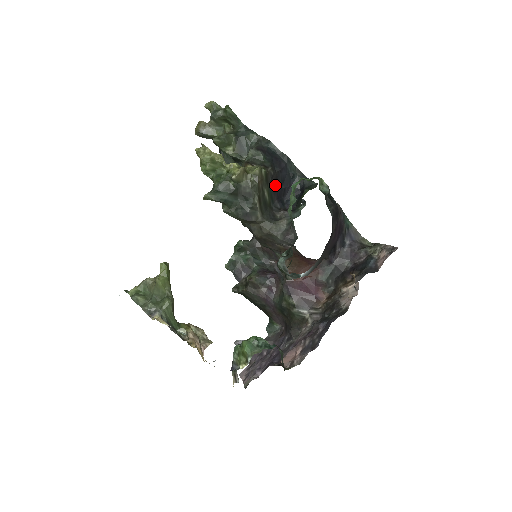
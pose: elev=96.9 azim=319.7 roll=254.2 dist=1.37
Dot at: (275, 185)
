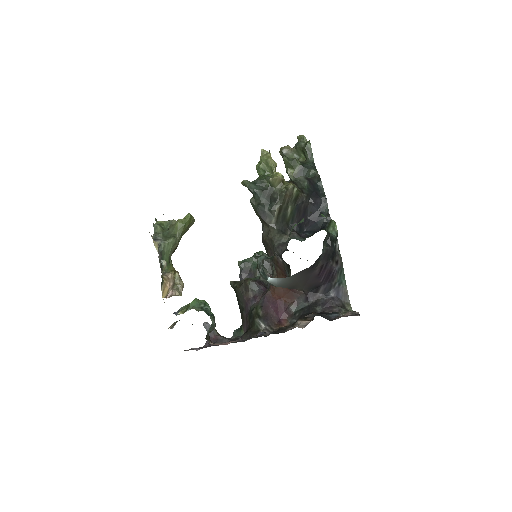
Dot at: (302, 211)
